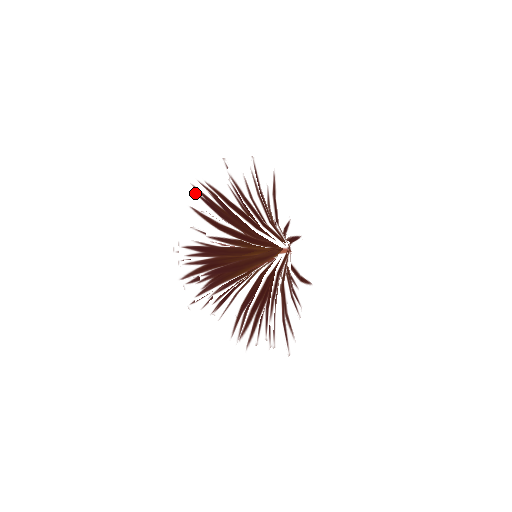
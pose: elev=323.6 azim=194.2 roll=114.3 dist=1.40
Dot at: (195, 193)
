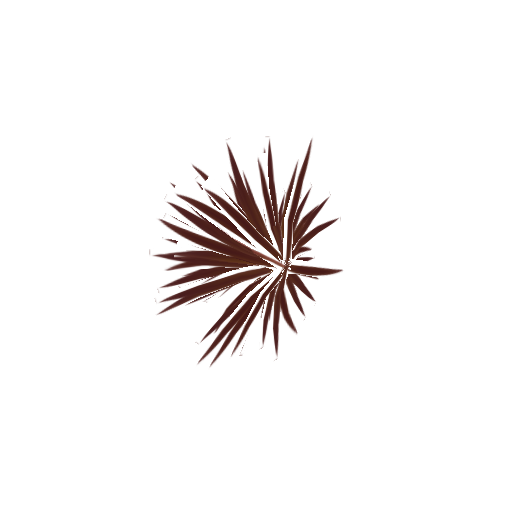
Dot at: (167, 202)
